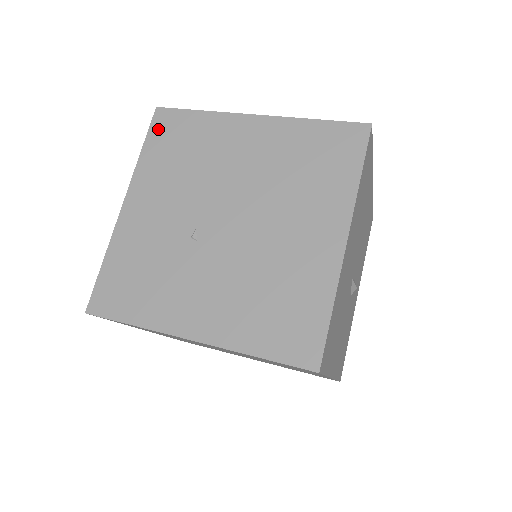
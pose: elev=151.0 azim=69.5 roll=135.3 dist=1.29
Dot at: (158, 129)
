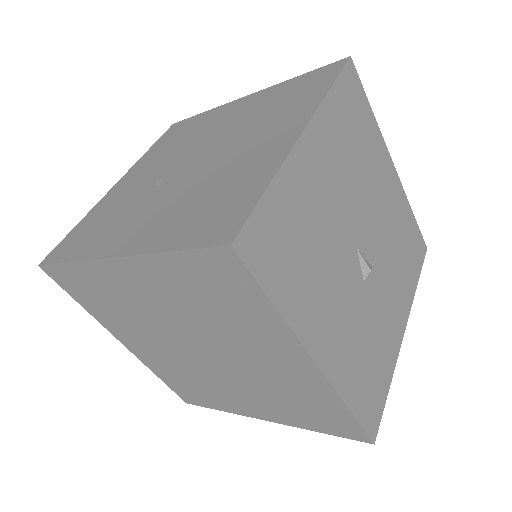
Dot at: (167, 134)
